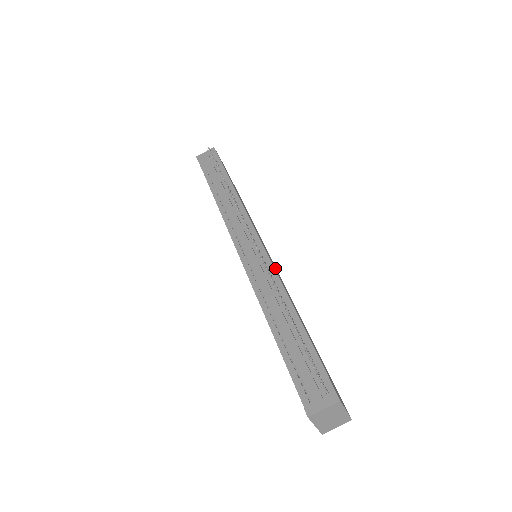
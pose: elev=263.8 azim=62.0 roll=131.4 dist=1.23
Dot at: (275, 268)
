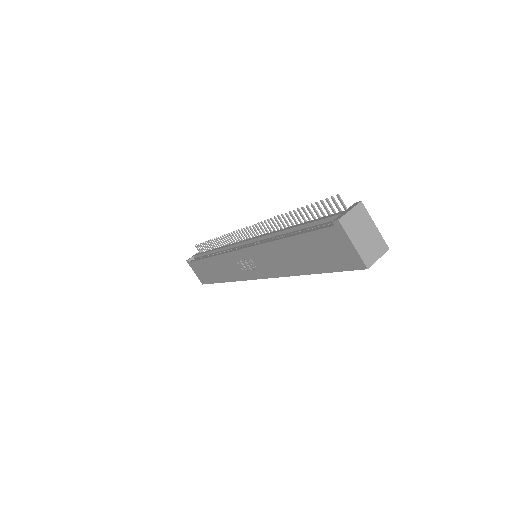
Dot at: occluded
